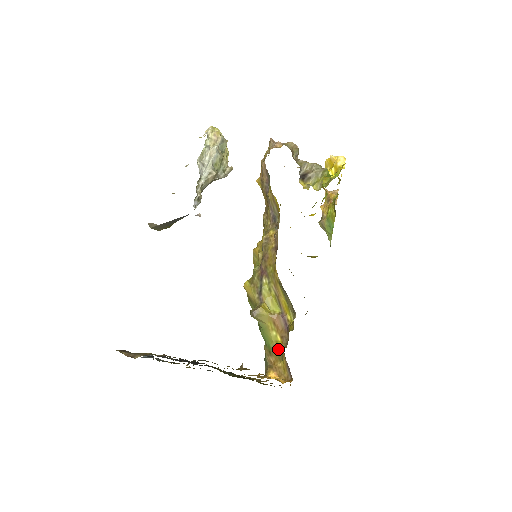
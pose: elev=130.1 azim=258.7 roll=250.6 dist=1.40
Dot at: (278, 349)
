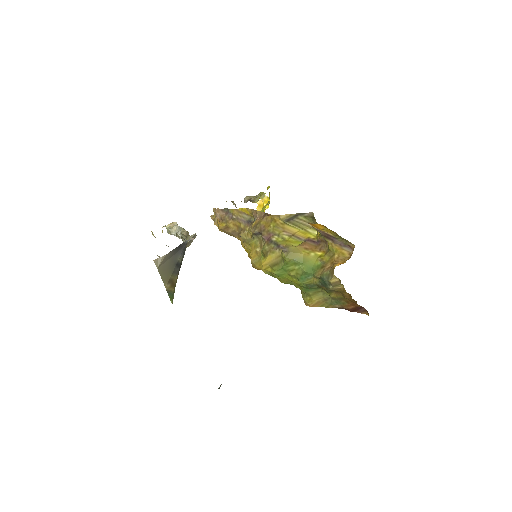
Dot at: (325, 256)
